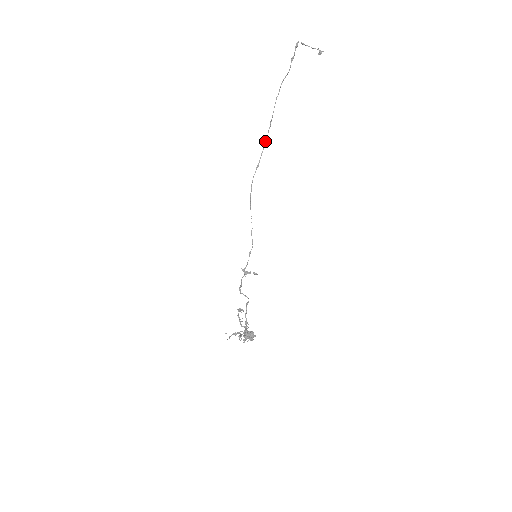
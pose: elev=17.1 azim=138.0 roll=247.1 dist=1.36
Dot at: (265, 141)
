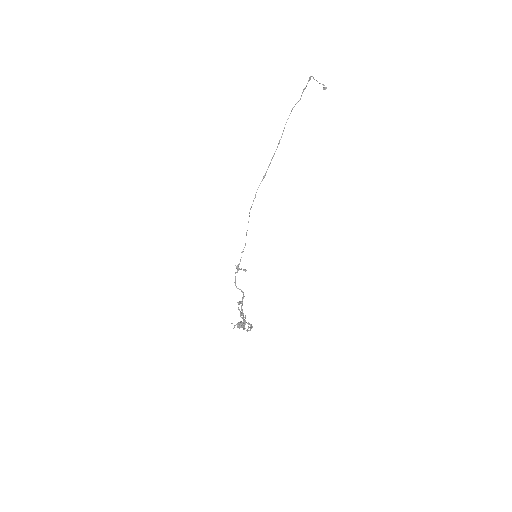
Dot at: (273, 156)
